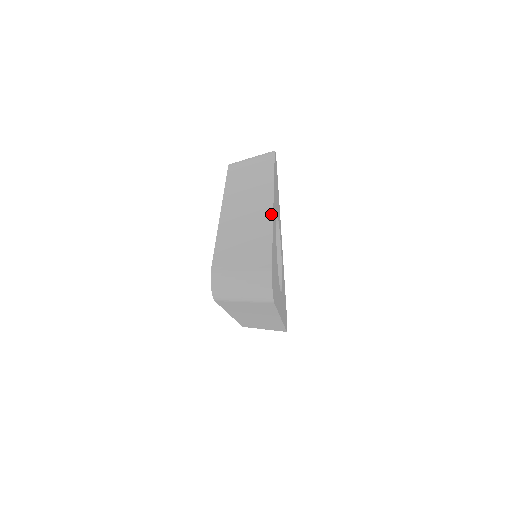
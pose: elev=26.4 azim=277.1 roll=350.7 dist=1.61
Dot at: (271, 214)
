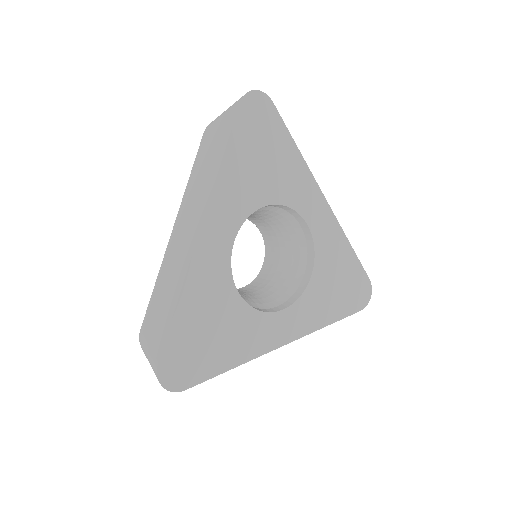
Dot at: (190, 257)
